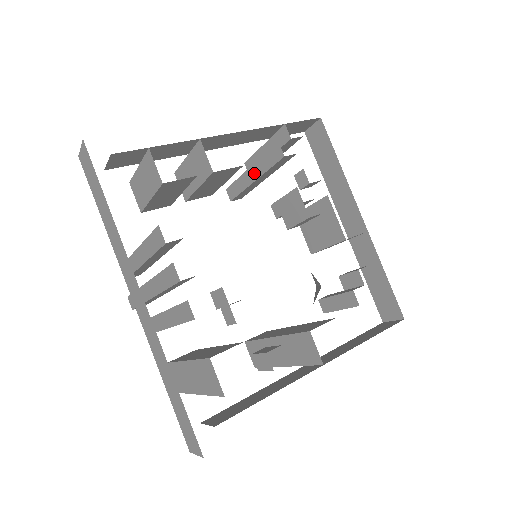
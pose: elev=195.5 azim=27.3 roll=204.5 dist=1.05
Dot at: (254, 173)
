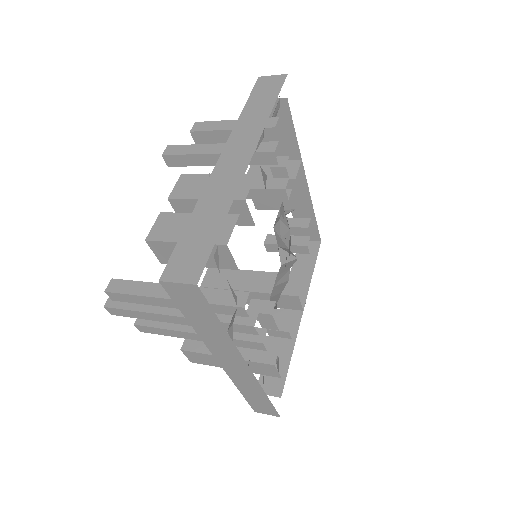
Dot at: occluded
